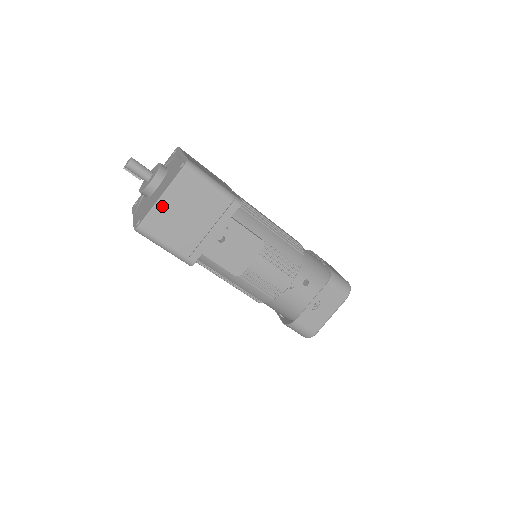
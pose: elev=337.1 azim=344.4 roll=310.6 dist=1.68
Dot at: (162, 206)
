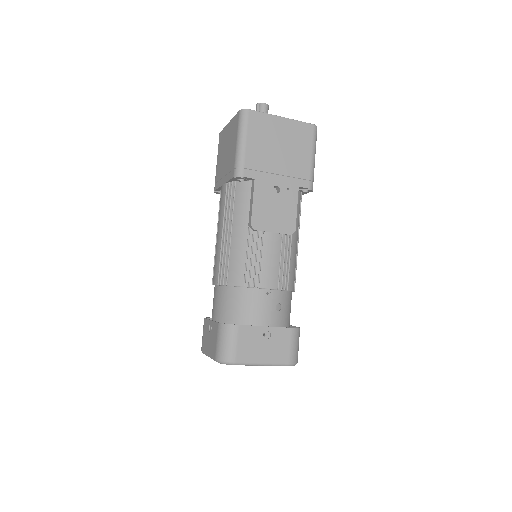
Dot at: (276, 122)
